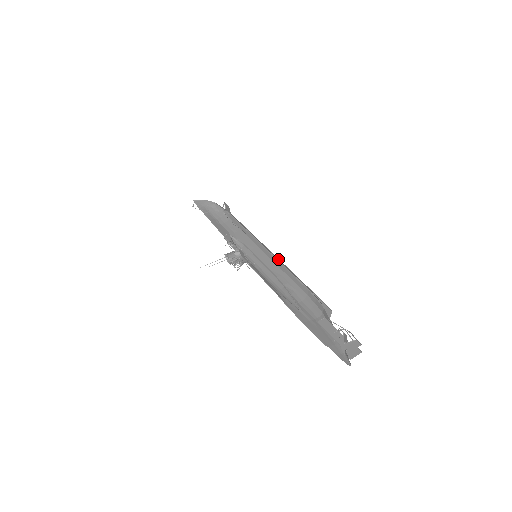
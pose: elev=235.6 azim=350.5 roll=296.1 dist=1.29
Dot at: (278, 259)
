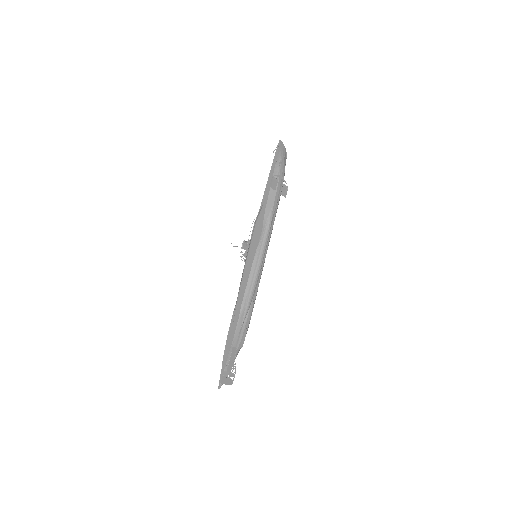
Dot at: occluded
